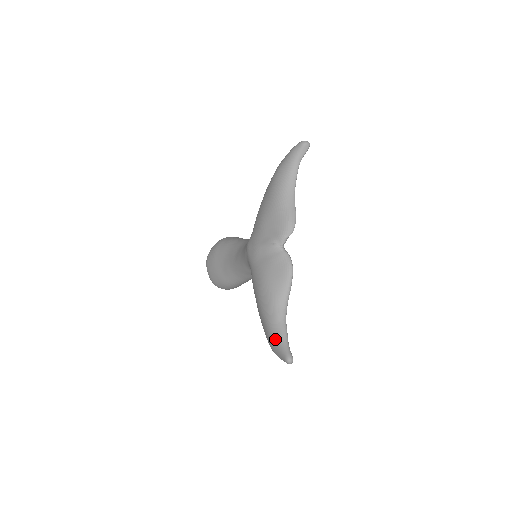
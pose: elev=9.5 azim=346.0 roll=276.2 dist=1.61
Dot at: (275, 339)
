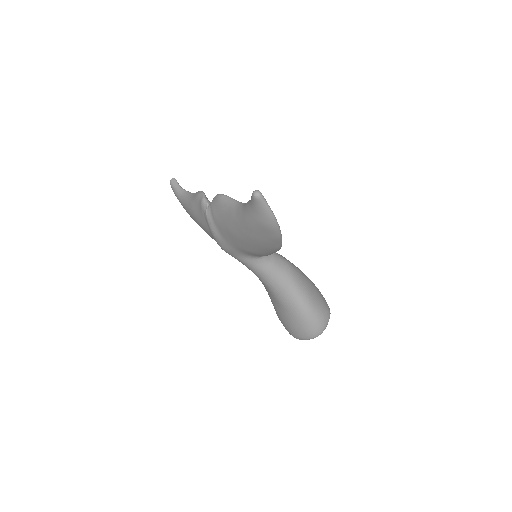
Dot at: (250, 214)
